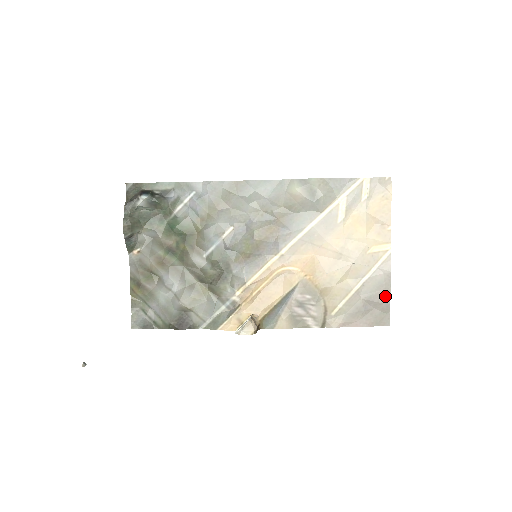
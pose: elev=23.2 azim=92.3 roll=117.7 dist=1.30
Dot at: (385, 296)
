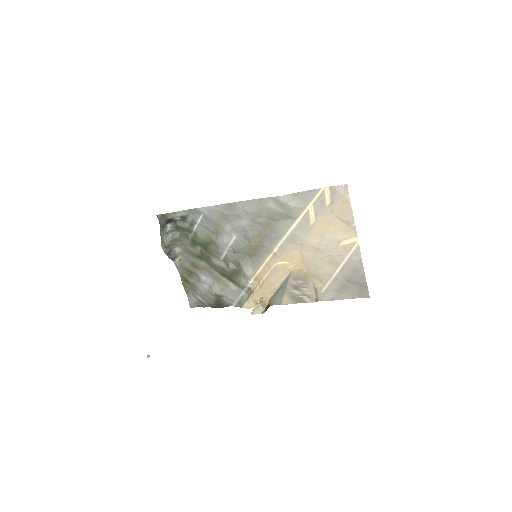
Dot at: (361, 276)
